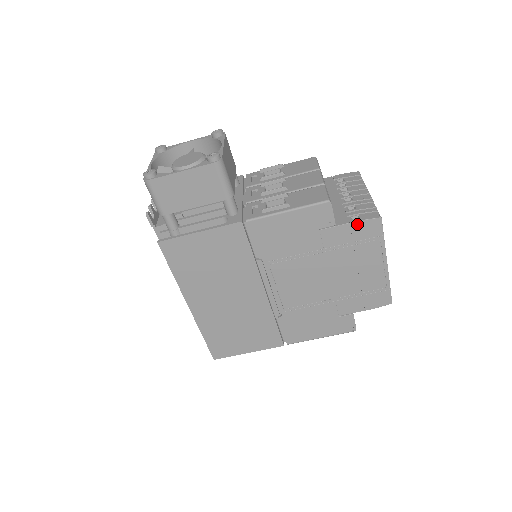
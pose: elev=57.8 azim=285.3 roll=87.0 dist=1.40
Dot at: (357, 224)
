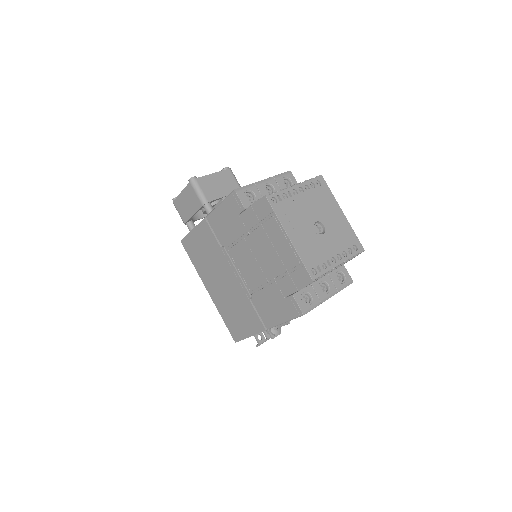
Dot at: (255, 205)
